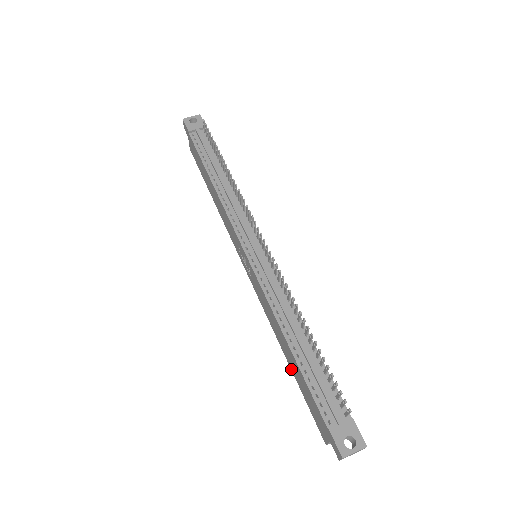
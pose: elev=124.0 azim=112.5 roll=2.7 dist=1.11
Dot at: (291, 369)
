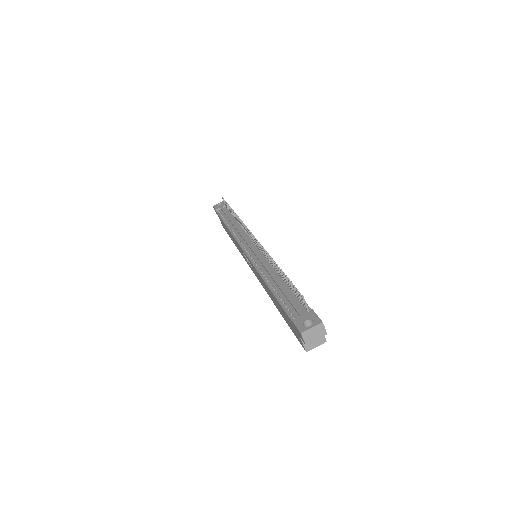
Dot at: (281, 314)
